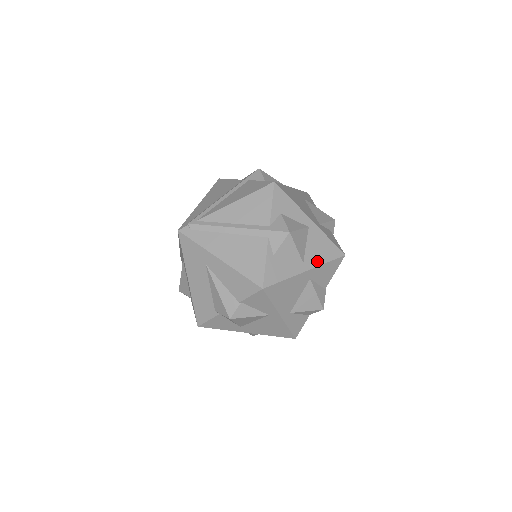
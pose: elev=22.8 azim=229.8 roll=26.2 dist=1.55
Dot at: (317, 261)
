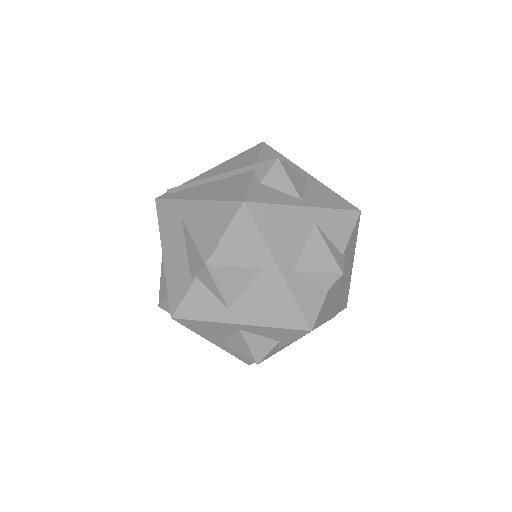
Dot at: (321, 204)
